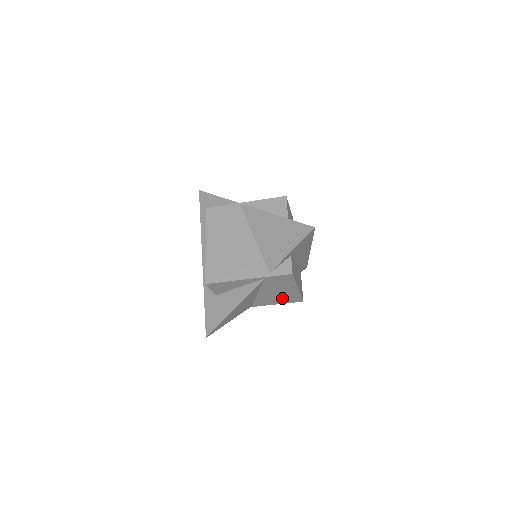
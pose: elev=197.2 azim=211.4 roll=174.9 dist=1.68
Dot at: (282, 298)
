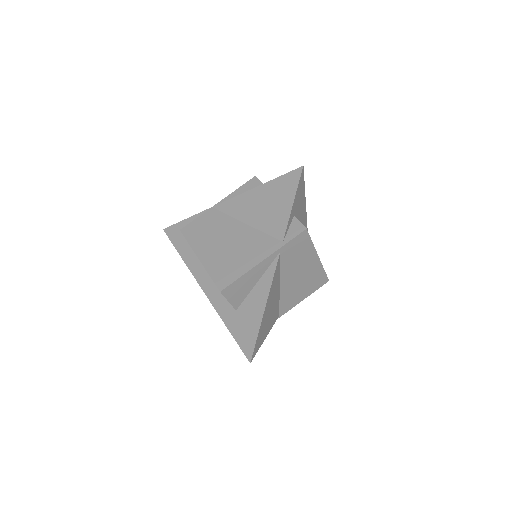
Dot at: (306, 284)
